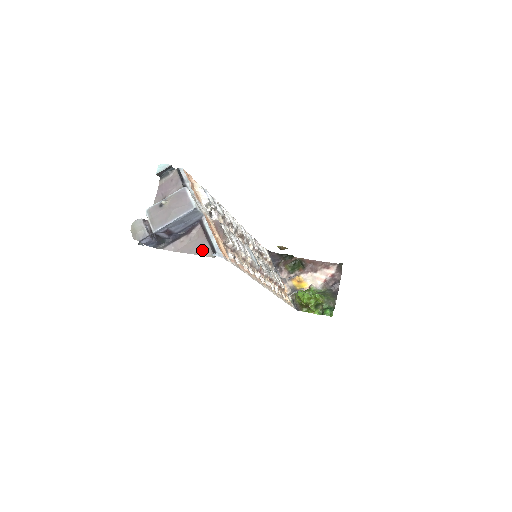
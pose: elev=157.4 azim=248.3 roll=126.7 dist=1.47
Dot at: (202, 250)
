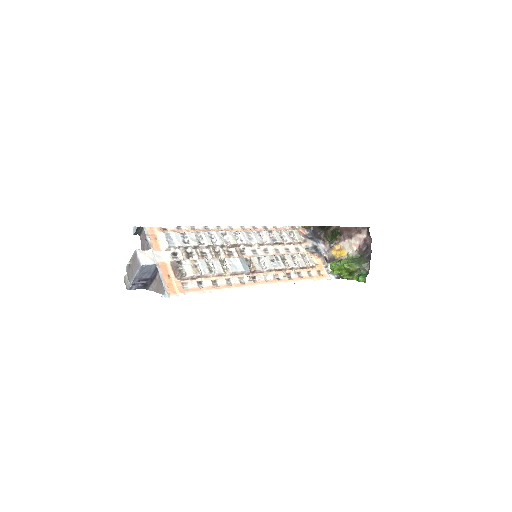
Dot at: (162, 290)
